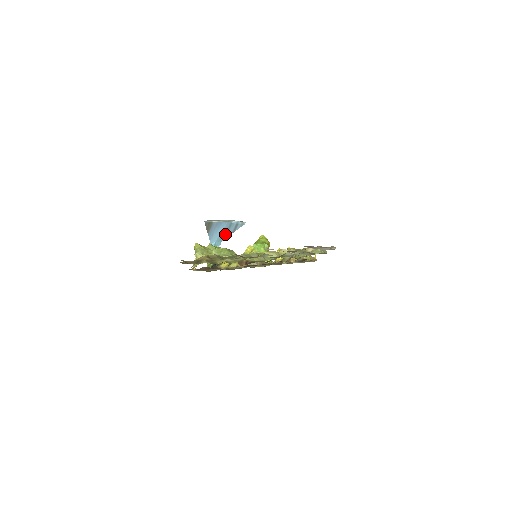
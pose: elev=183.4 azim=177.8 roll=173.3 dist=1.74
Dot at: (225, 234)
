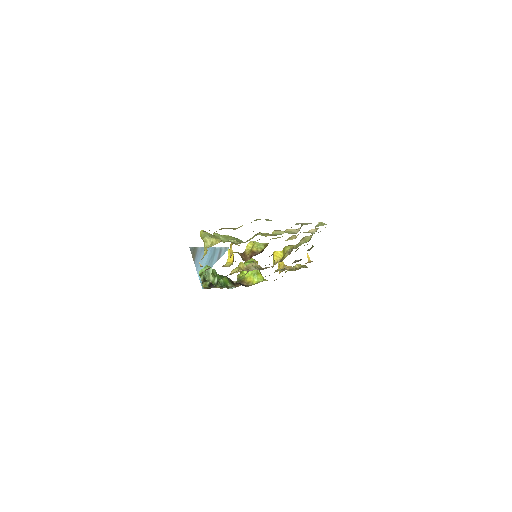
Dot at: (210, 262)
